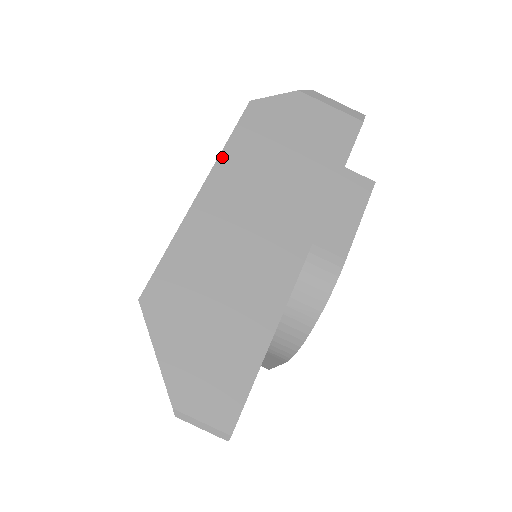
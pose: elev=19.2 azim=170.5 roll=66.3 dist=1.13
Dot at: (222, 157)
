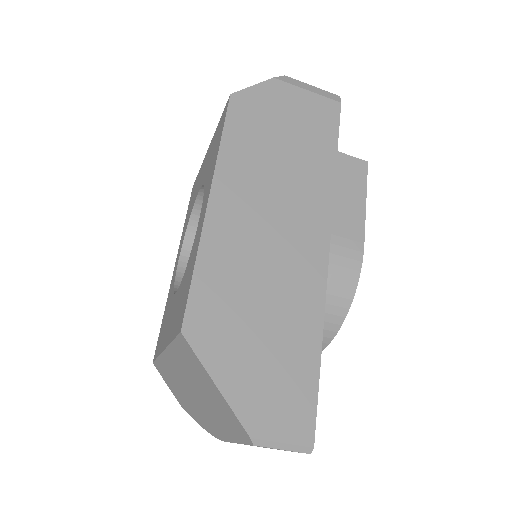
Dot at: (220, 159)
